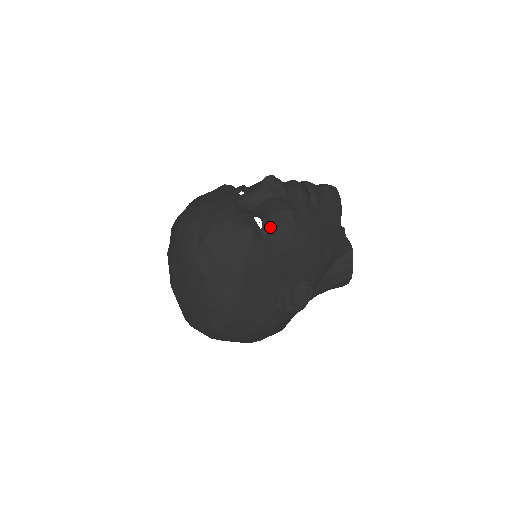
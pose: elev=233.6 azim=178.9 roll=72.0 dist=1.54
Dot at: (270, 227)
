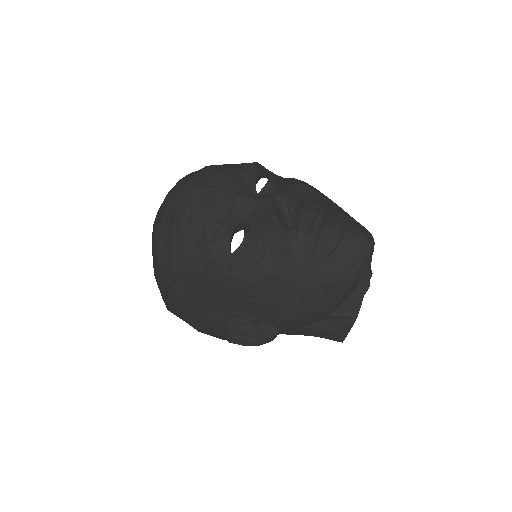
Dot at: (243, 257)
